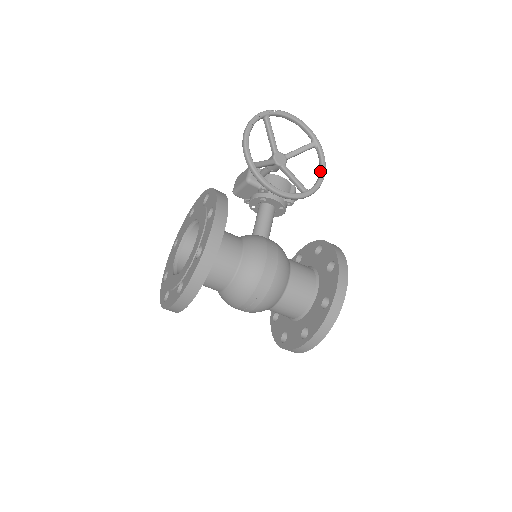
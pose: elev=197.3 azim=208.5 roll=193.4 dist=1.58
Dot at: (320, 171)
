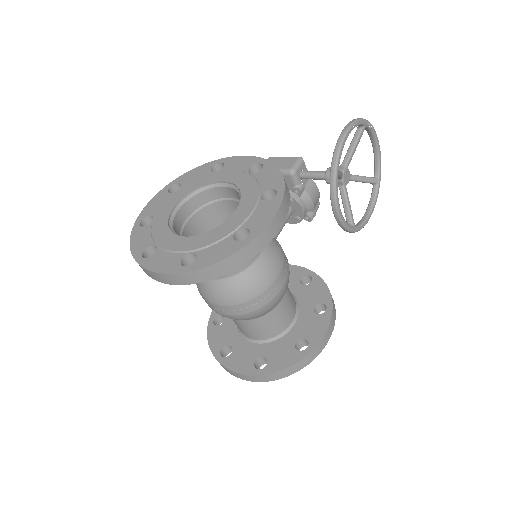
Dot at: (368, 212)
